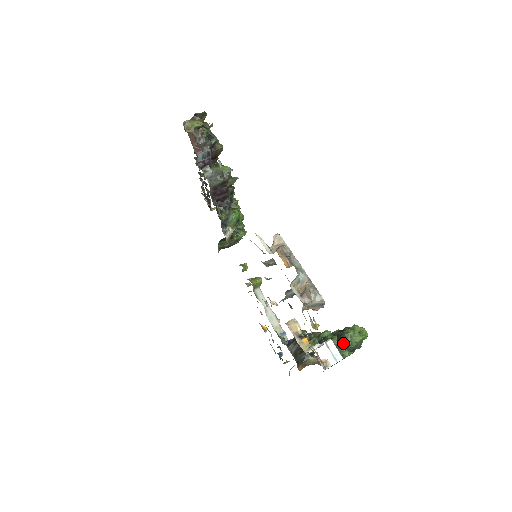
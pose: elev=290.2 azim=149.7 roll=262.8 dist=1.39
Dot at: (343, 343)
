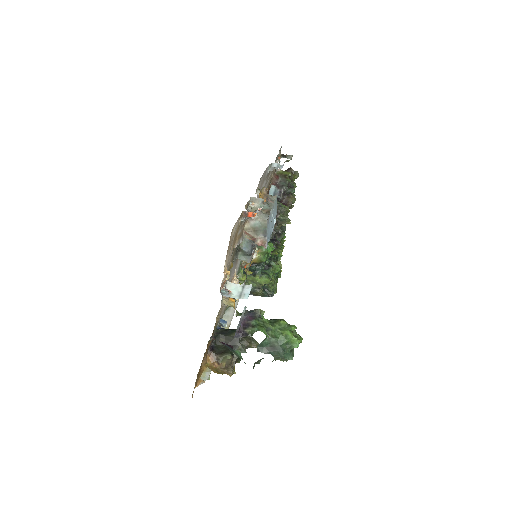
Dot at: (266, 320)
